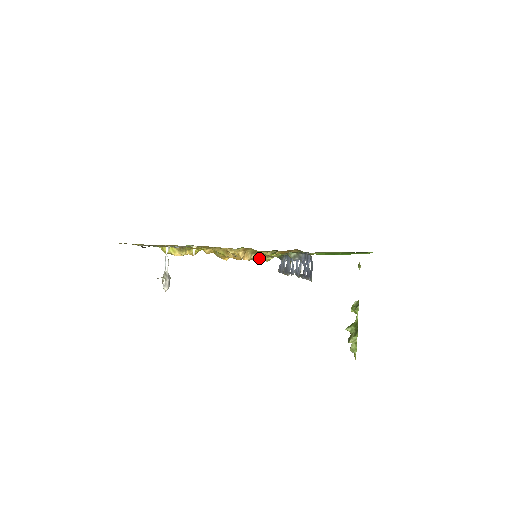
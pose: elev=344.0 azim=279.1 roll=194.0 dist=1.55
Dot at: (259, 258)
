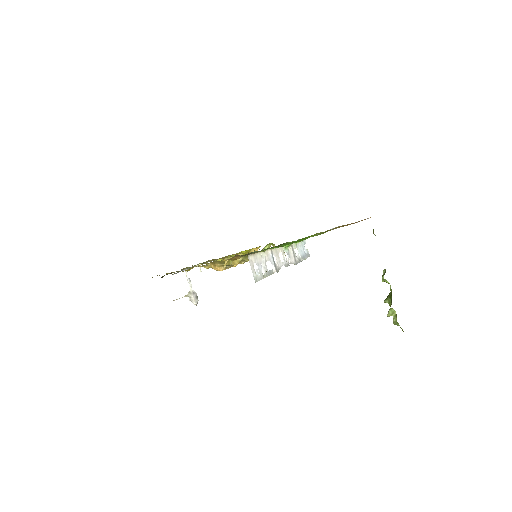
Dot at: (244, 262)
